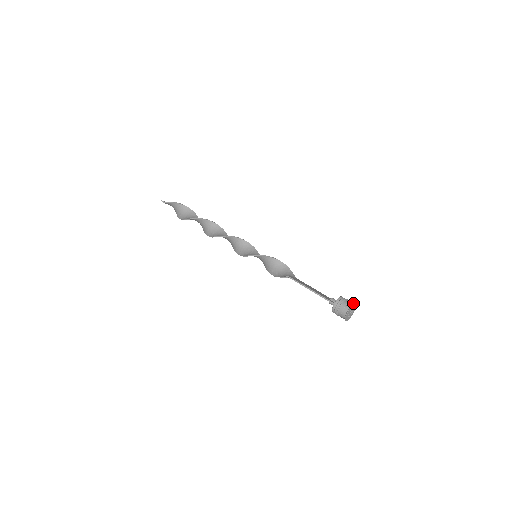
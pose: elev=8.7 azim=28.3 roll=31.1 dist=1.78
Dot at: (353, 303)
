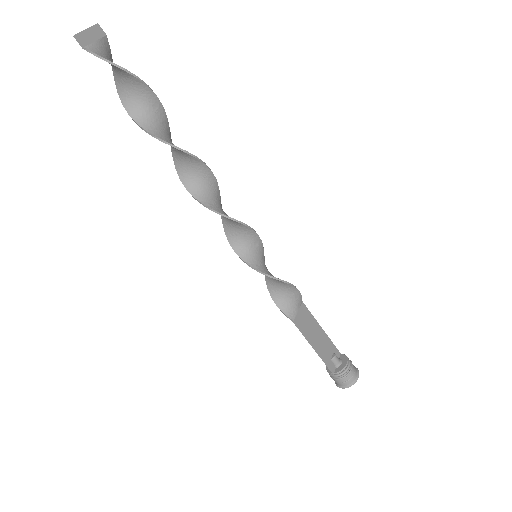
Dot at: (356, 376)
